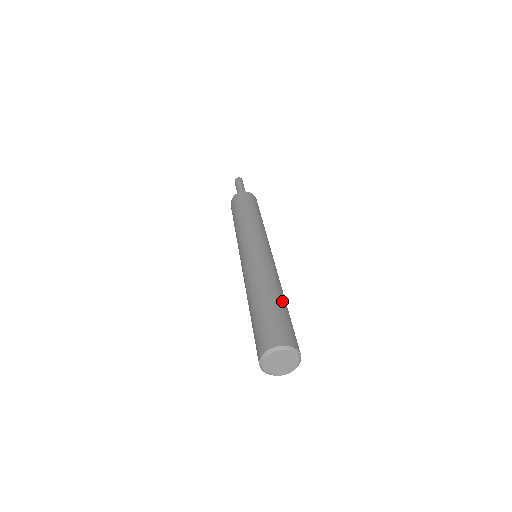
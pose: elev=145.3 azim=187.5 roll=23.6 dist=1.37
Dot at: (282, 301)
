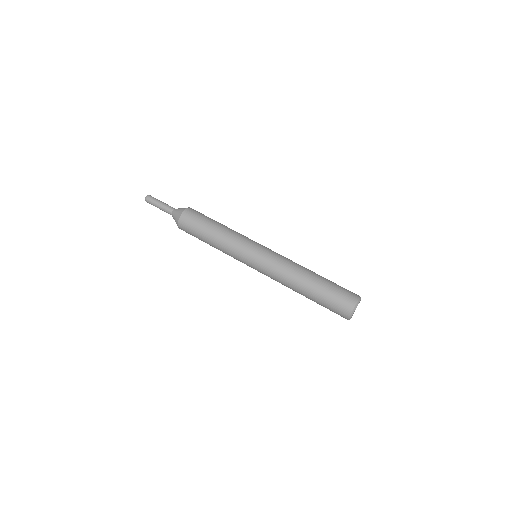
Dot at: occluded
